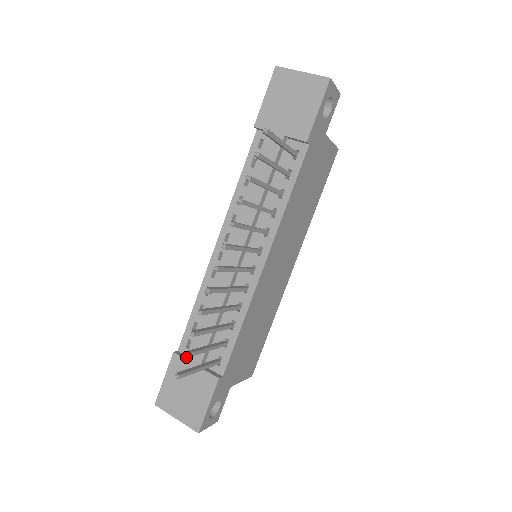
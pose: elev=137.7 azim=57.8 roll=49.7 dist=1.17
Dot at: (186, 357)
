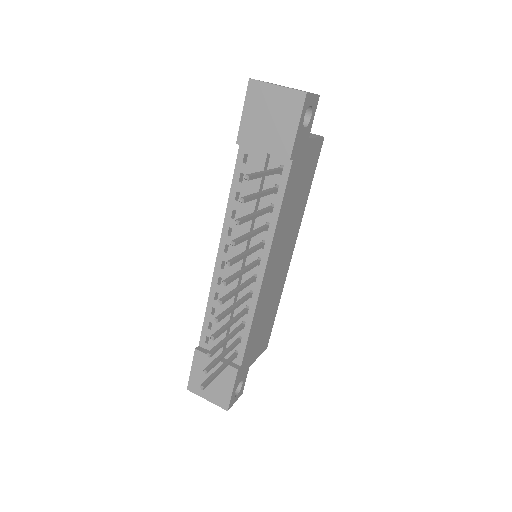
Dot at: occluded
